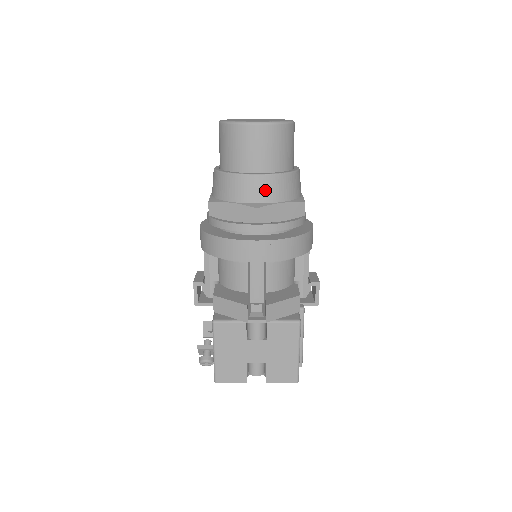
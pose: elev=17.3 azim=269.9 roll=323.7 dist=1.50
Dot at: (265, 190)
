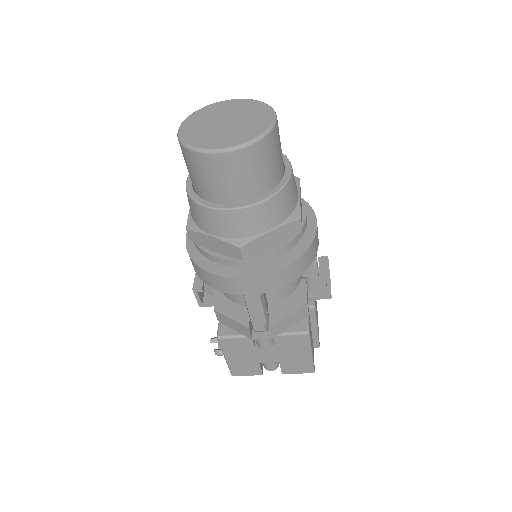
Dot at: (247, 223)
